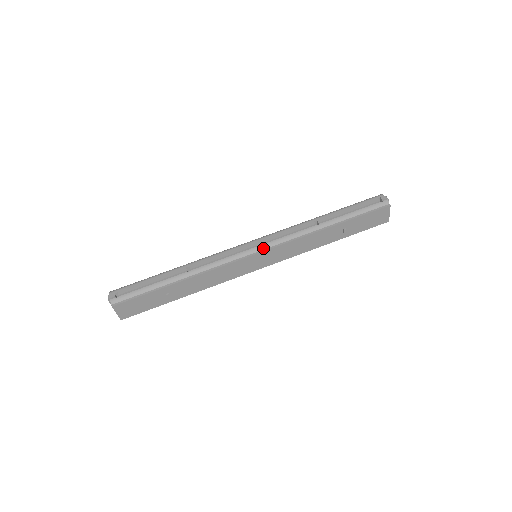
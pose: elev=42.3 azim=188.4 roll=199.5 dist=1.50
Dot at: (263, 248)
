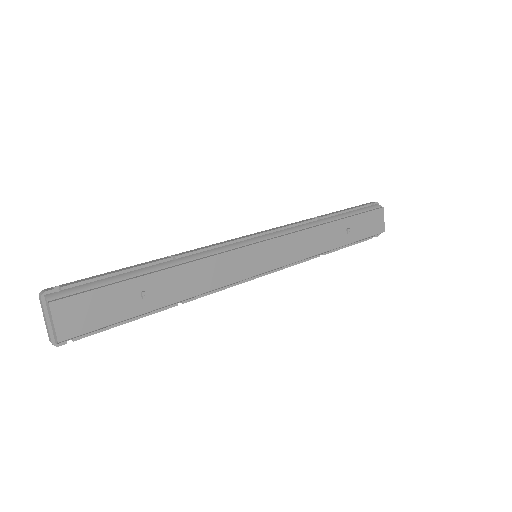
Dot at: (266, 238)
